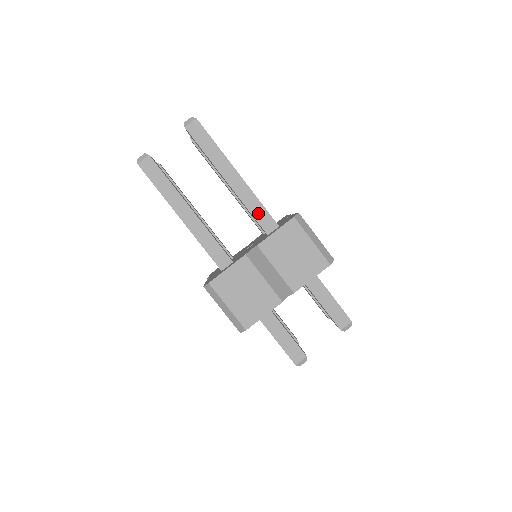
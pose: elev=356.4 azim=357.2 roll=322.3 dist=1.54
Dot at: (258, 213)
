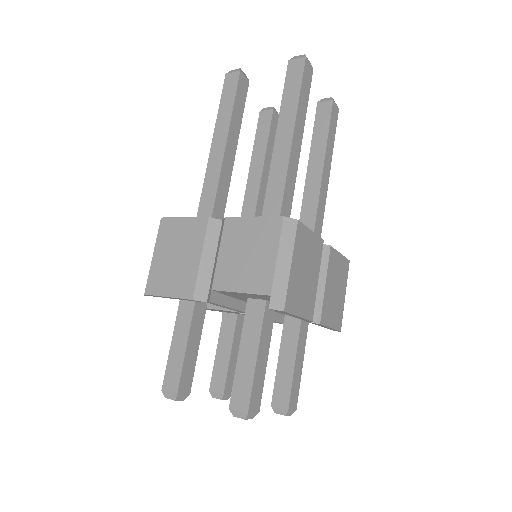
Dot at: (318, 224)
